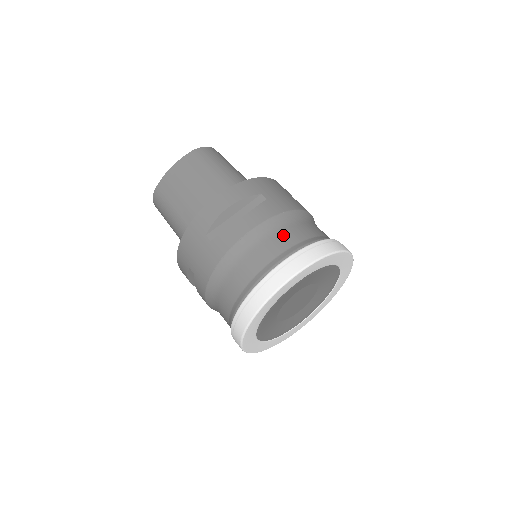
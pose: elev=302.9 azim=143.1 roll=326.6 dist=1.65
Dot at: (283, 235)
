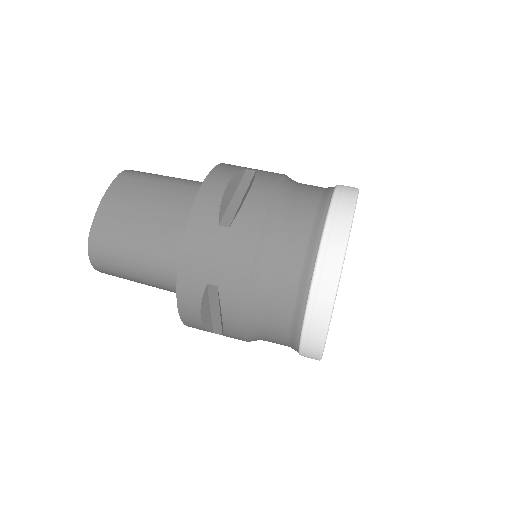
Dot at: (303, 190)
